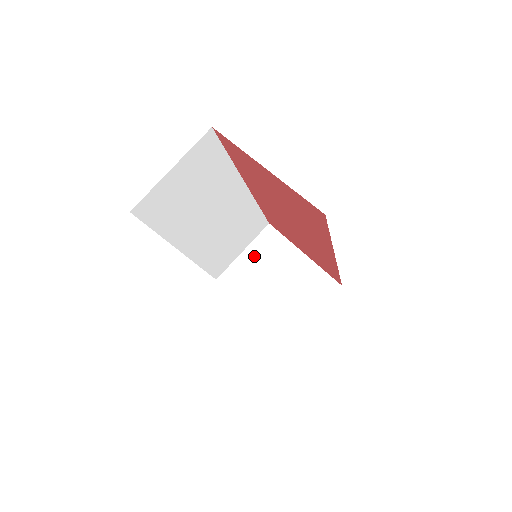
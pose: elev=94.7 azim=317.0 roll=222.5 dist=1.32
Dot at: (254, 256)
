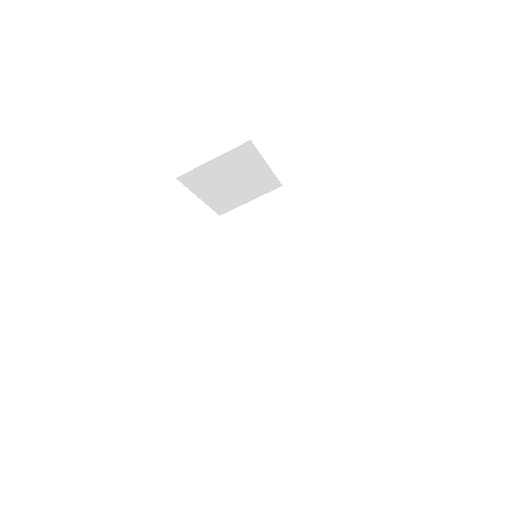
Dot at: (222, 164)
